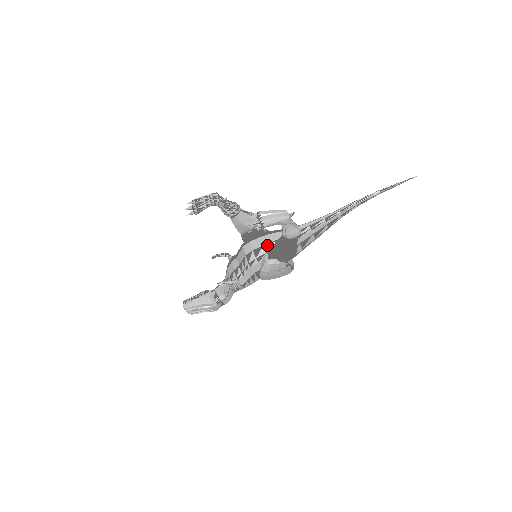
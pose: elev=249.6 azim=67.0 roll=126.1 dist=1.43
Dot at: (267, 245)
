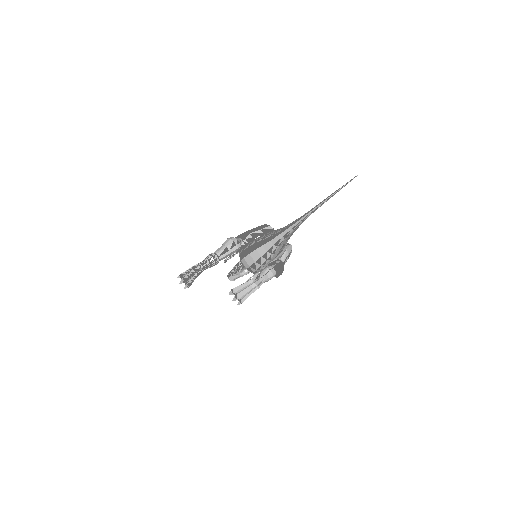
Dot at: (258, 261)
